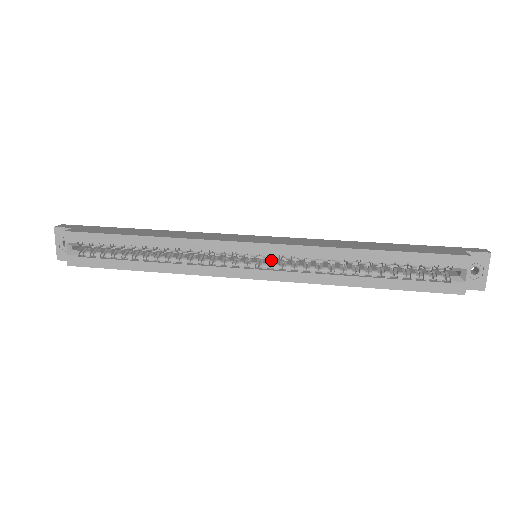
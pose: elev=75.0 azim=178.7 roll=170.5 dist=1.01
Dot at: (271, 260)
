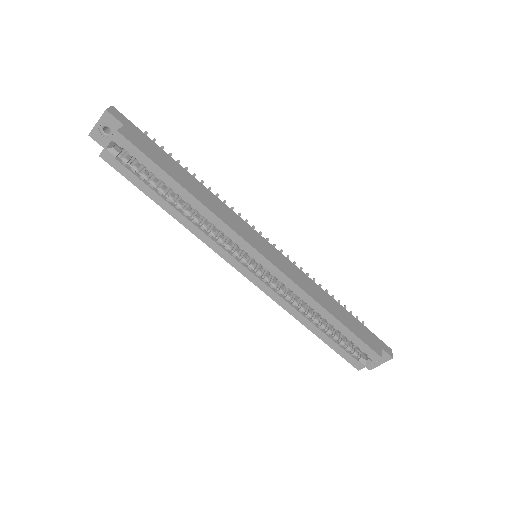
Dot at: occluded
